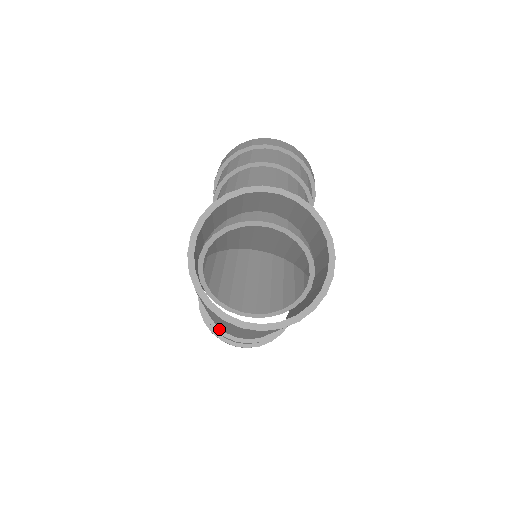
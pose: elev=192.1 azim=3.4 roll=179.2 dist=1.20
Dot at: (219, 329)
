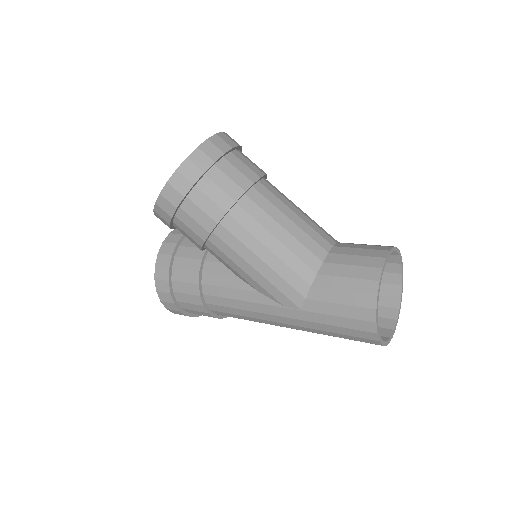
Dot at: (224, 316)
